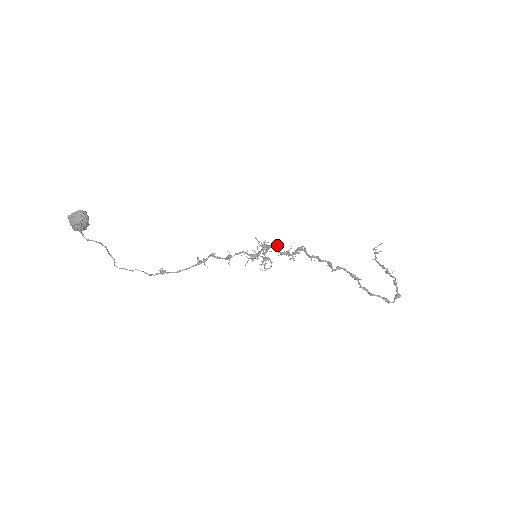
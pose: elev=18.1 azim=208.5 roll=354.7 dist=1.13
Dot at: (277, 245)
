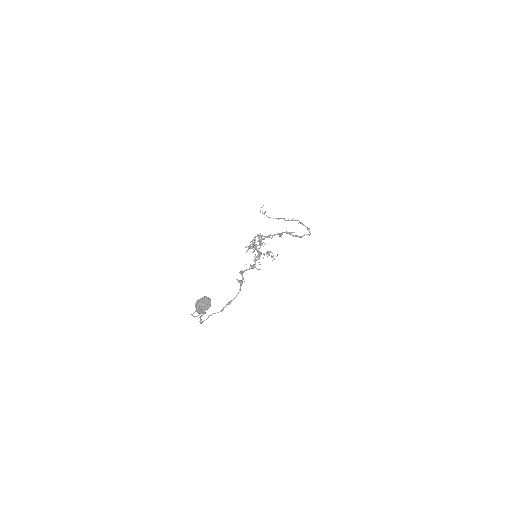
Dot at: (254, 242)
